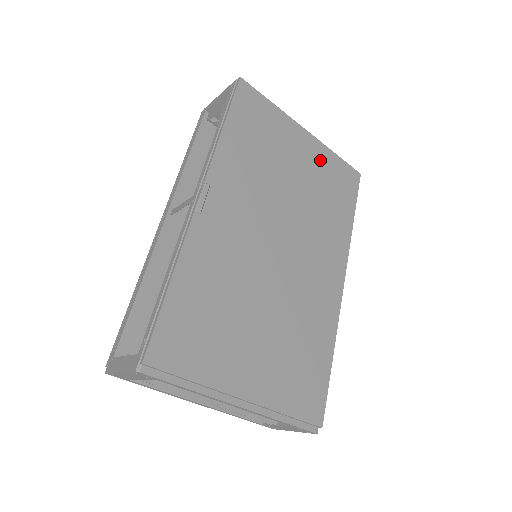
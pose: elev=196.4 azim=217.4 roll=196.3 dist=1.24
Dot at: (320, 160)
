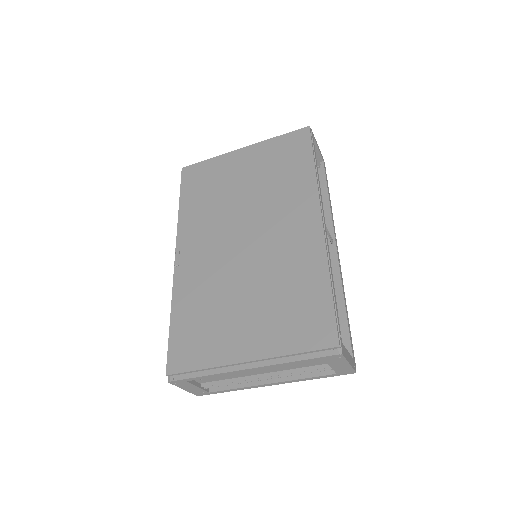
Dot at: (263, 154)
